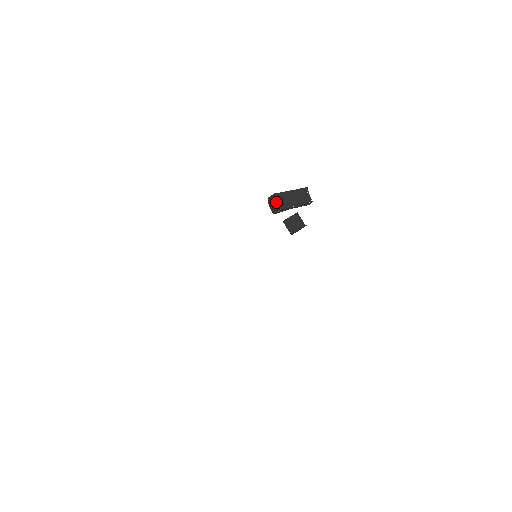
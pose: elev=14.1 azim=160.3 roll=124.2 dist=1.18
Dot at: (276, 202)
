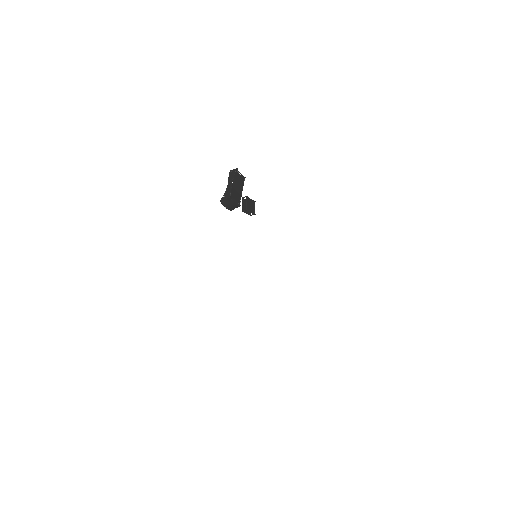
Dot at: (234, 203)
